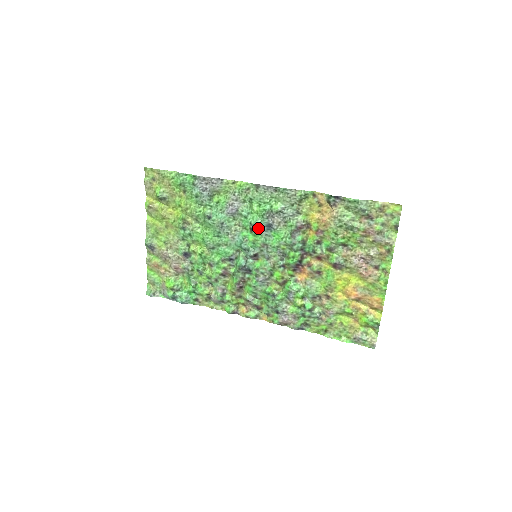
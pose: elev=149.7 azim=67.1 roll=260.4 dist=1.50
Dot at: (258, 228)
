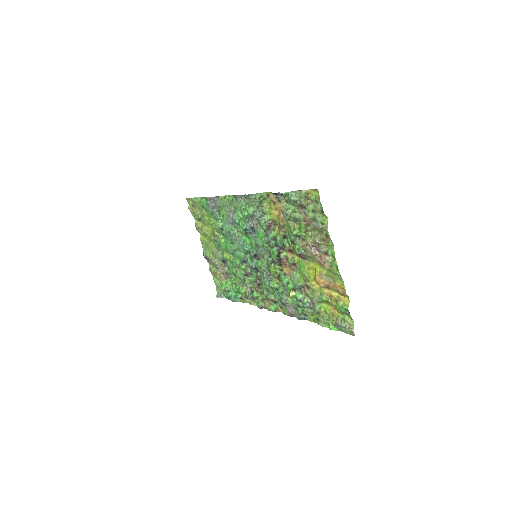
Dot at: (247, 232)
